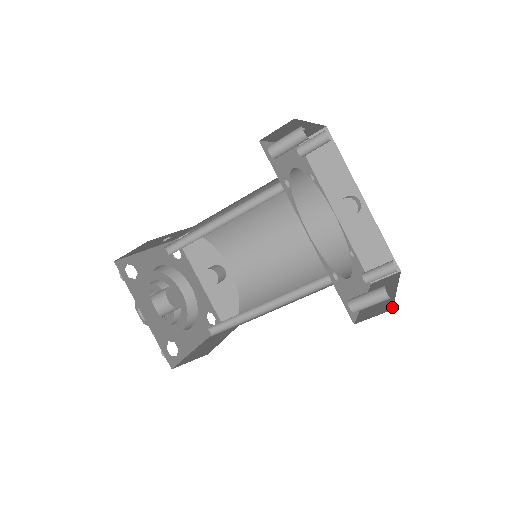
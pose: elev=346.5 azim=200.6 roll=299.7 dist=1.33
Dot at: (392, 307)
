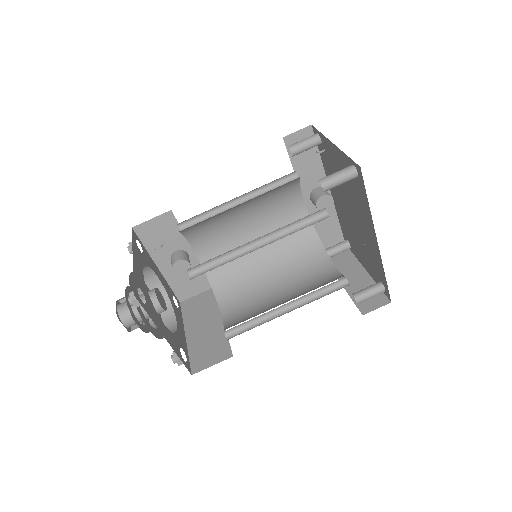
Dot at: (388, 299)
